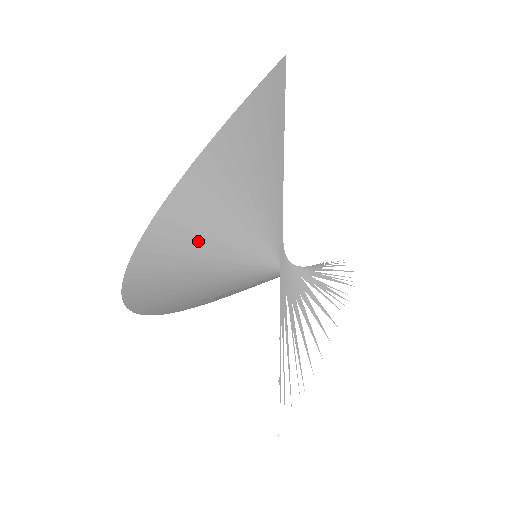
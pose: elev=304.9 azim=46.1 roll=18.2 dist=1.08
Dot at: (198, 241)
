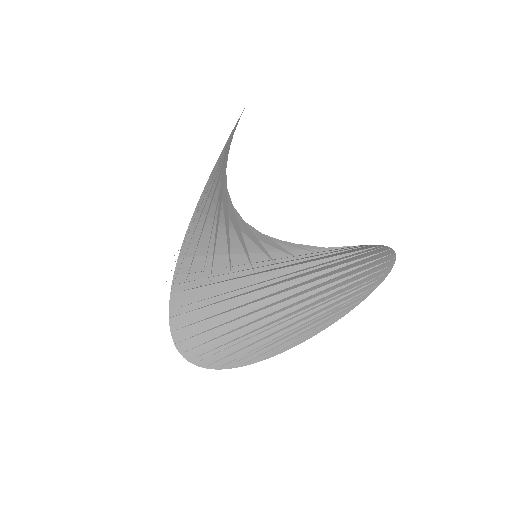
Dot at: (210, 264)
